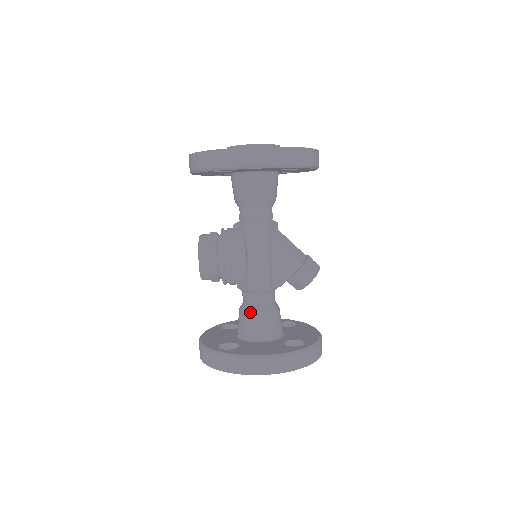
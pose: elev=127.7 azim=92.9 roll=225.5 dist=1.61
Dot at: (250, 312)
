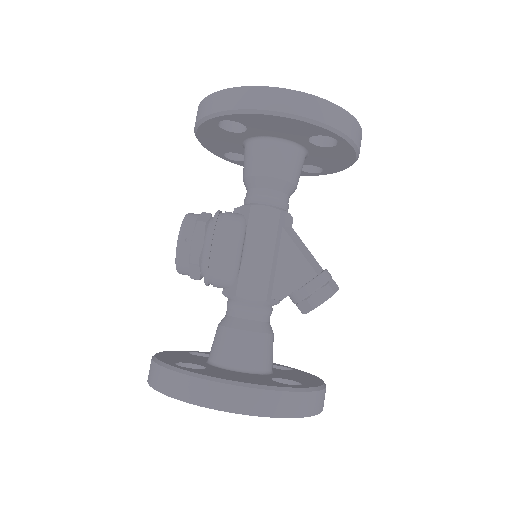
Dot at: (232, 326)
